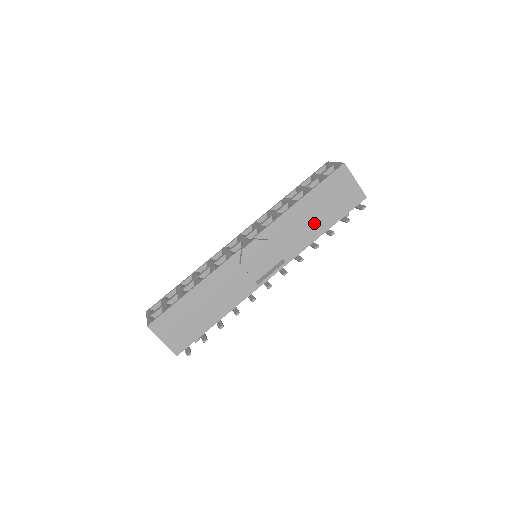
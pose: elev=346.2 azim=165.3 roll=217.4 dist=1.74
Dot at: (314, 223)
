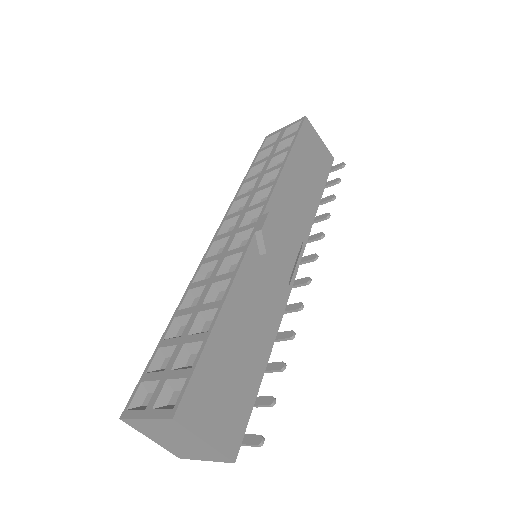
Dot at: (308, 190)
